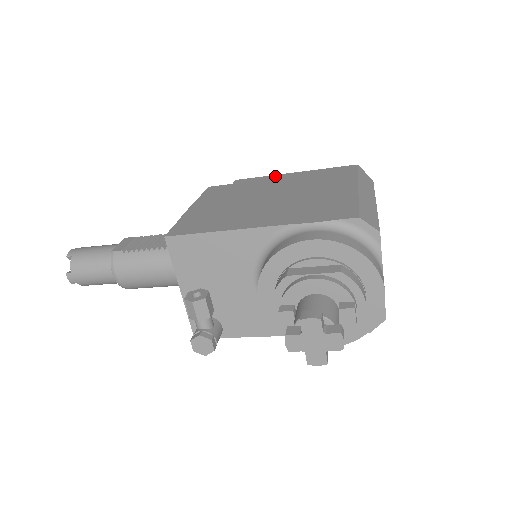
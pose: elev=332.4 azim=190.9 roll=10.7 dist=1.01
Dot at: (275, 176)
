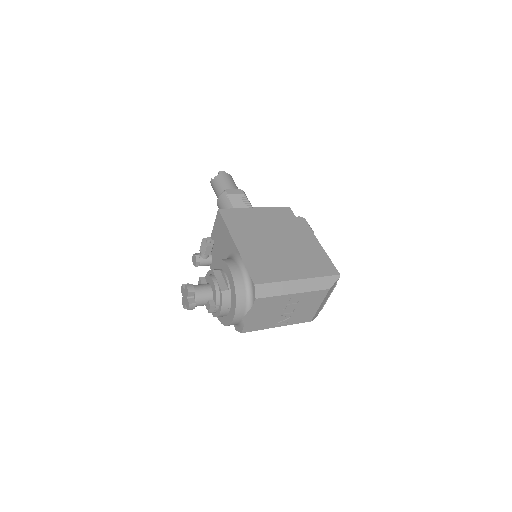
Dot at: (312, 236)
